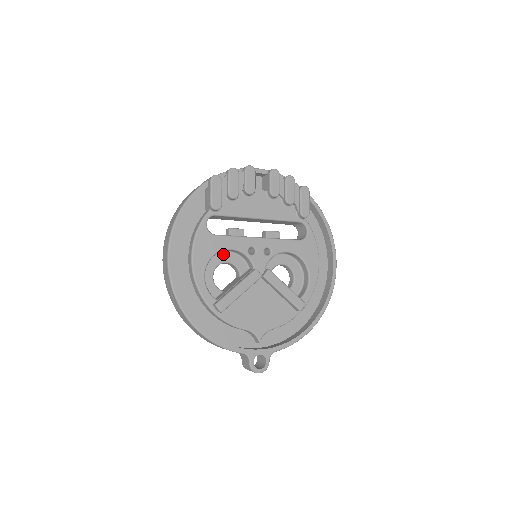
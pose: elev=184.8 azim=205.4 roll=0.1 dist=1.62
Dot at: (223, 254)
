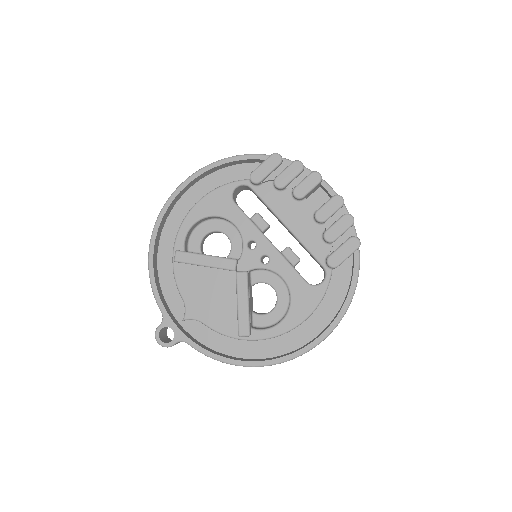
Dot at: (231, 226)
